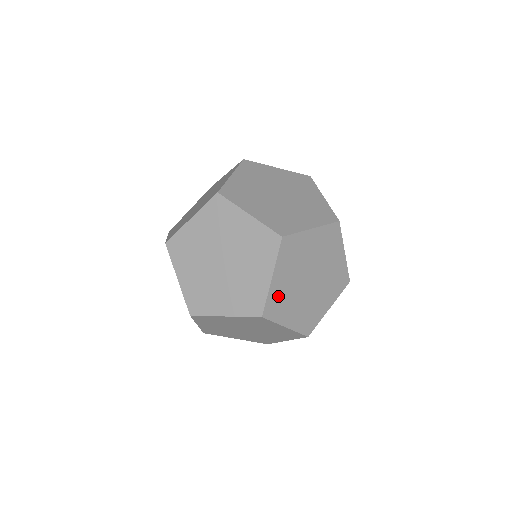
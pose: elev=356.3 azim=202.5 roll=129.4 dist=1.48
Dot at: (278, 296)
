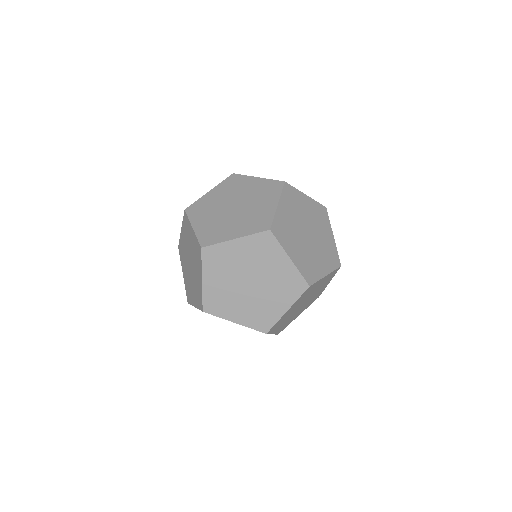
Dot at: (304, 264)
